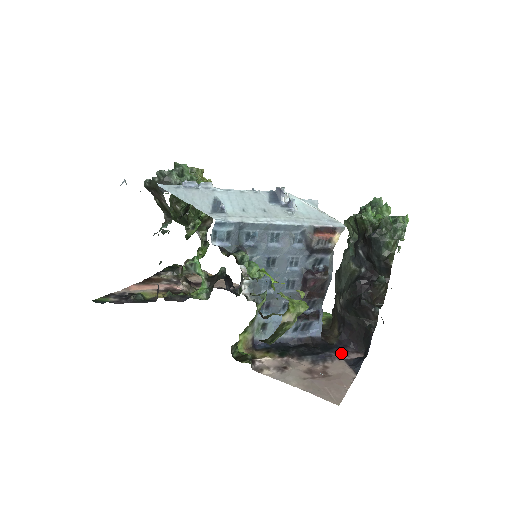
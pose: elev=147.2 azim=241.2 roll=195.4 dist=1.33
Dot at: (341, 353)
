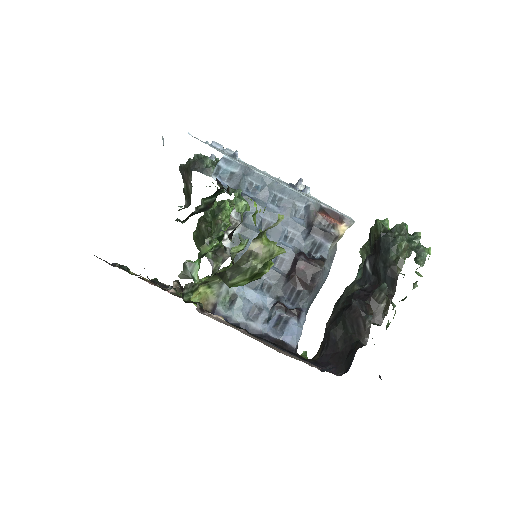
Dot at: (313, 364)
